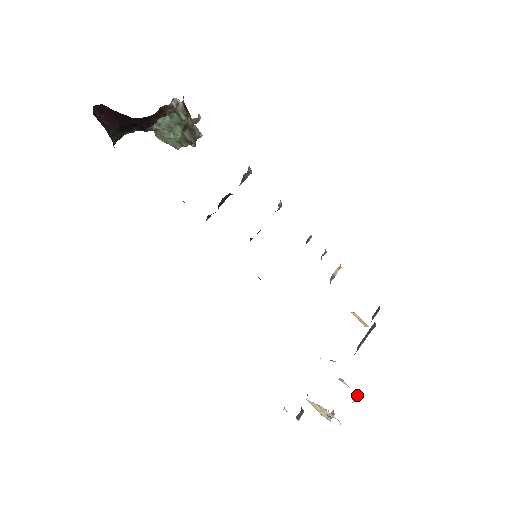
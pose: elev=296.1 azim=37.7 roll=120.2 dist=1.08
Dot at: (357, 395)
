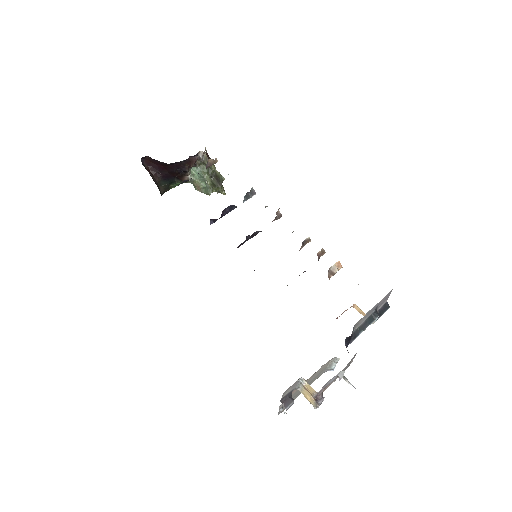
Dot at: (343, 371)
